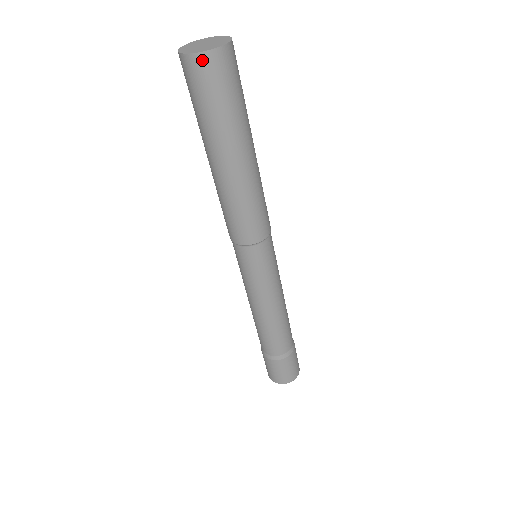
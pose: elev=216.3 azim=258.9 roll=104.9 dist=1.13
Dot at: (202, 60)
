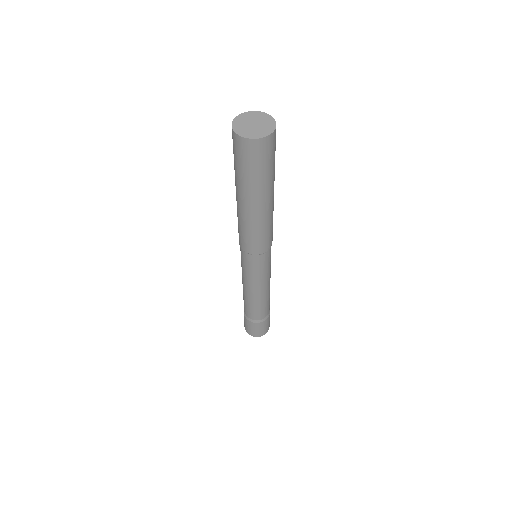
Dot at: (254, 144)
